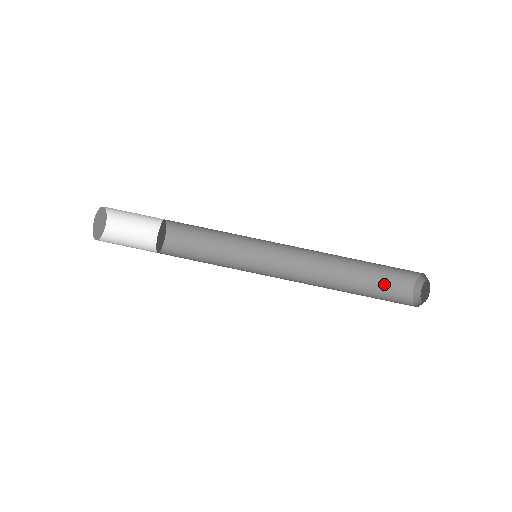
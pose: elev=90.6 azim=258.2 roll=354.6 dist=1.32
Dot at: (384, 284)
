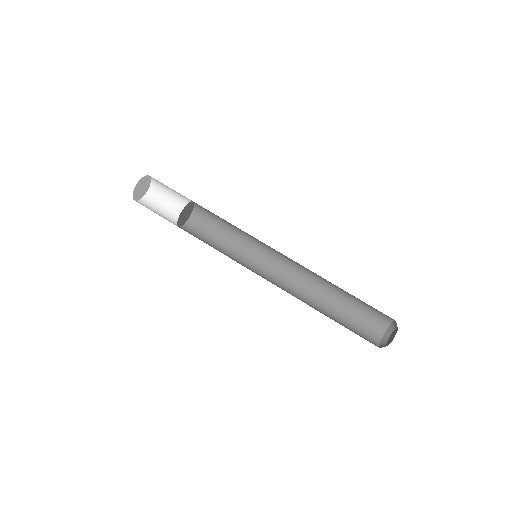
Dot at: (362, 315)
